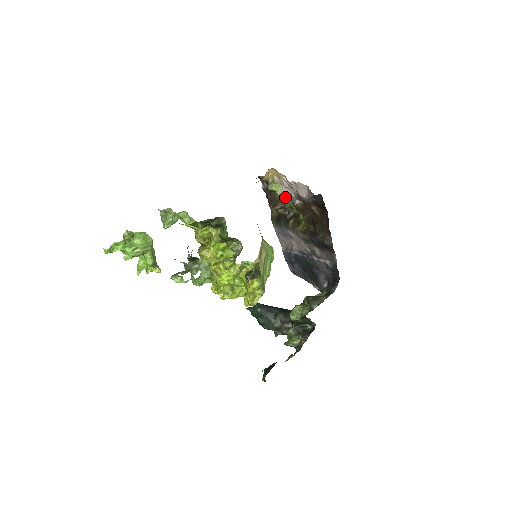
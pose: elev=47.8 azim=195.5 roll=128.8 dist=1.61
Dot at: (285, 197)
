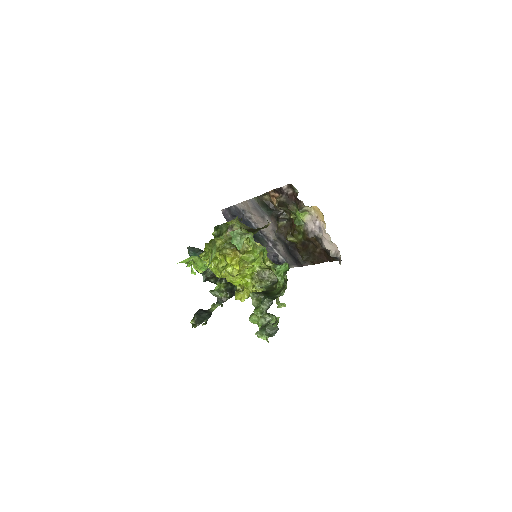
Dot at: occluded
